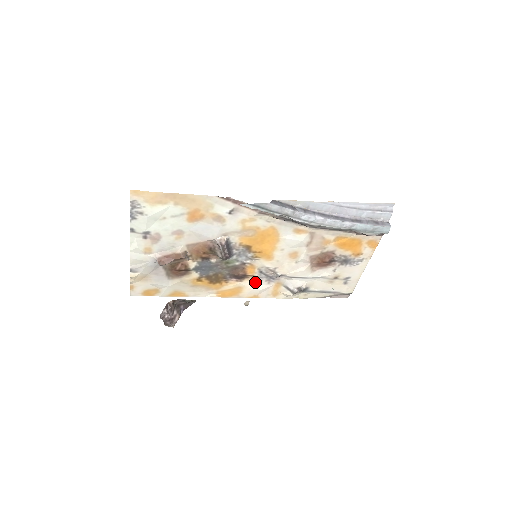
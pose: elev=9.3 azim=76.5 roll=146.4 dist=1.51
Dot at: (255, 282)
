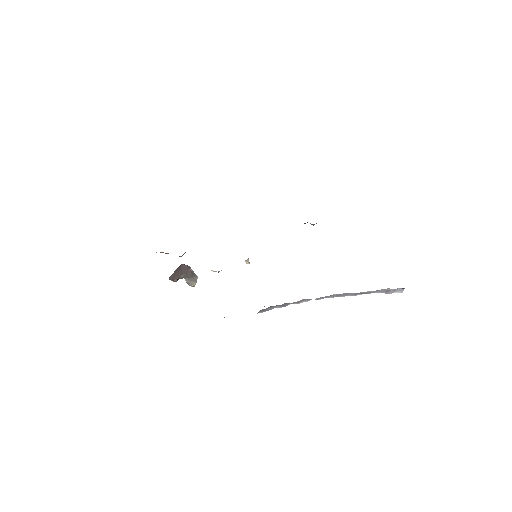
Dot at: occluded
